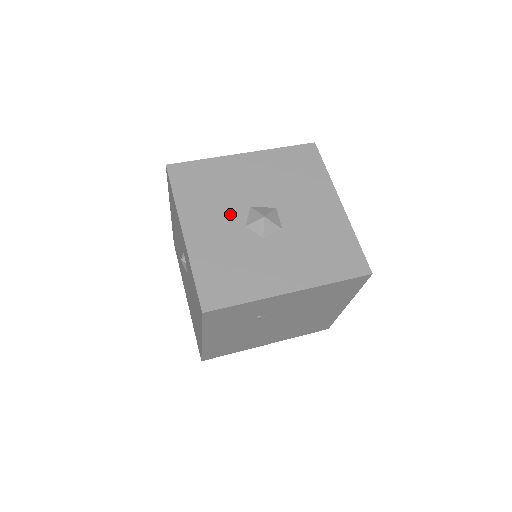
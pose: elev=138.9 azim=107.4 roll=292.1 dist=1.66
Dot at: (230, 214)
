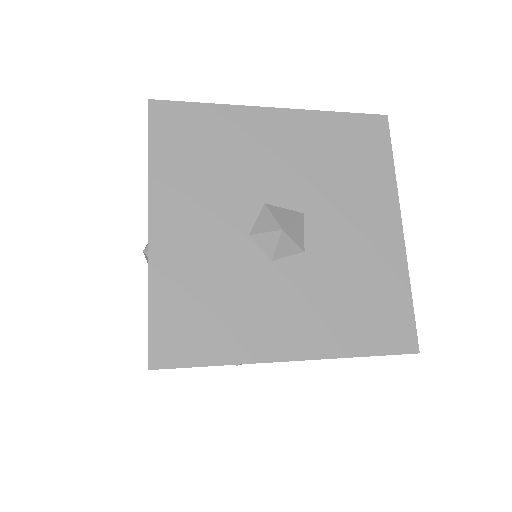
Dot at: (230, 209)
